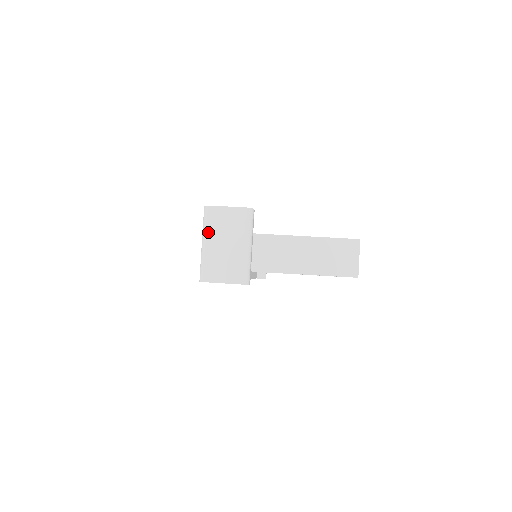
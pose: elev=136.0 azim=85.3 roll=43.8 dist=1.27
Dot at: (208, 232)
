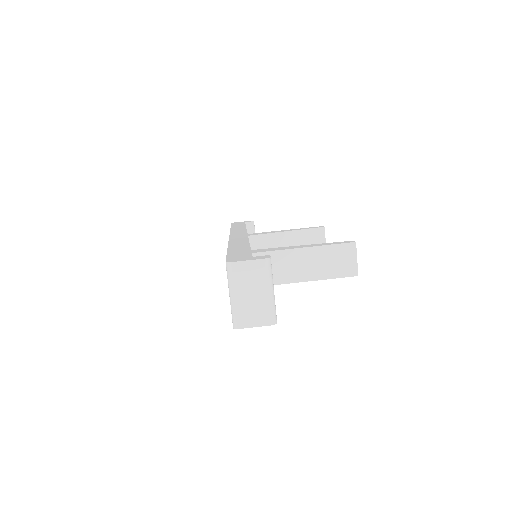
Dot at: (234, 286)
